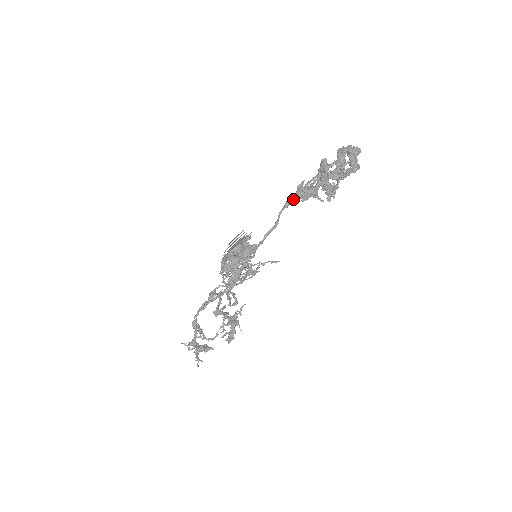
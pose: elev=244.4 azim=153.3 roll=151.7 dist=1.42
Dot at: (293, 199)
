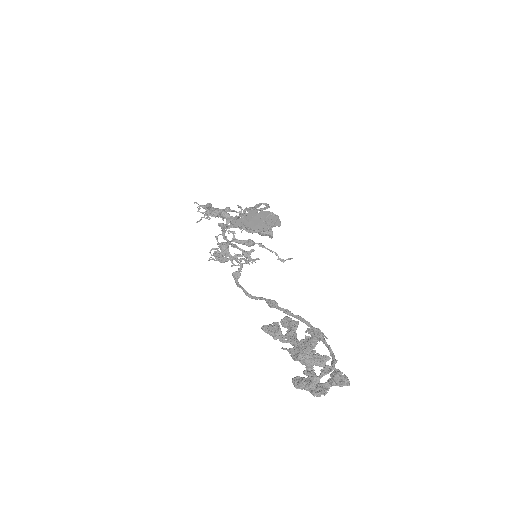
Dot at: (278, 308)
